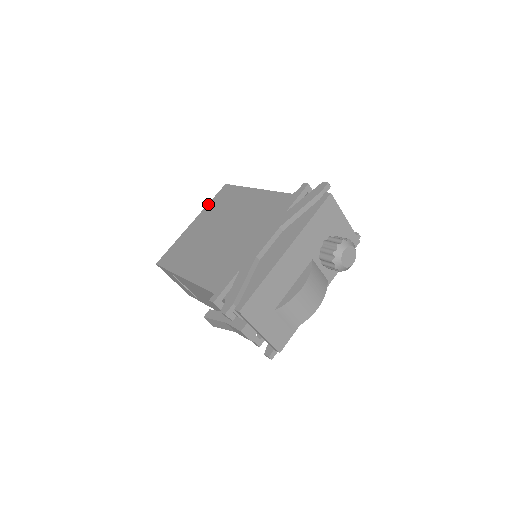
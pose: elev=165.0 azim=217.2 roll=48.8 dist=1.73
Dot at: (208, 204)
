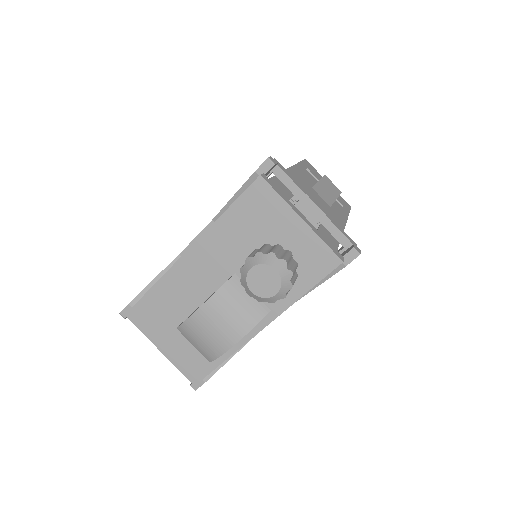
Dot at: occluded
